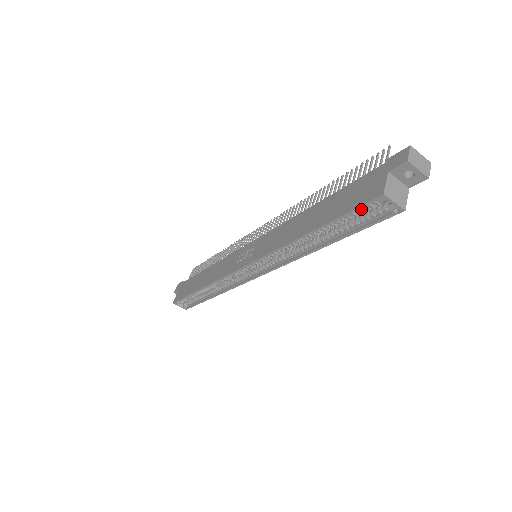
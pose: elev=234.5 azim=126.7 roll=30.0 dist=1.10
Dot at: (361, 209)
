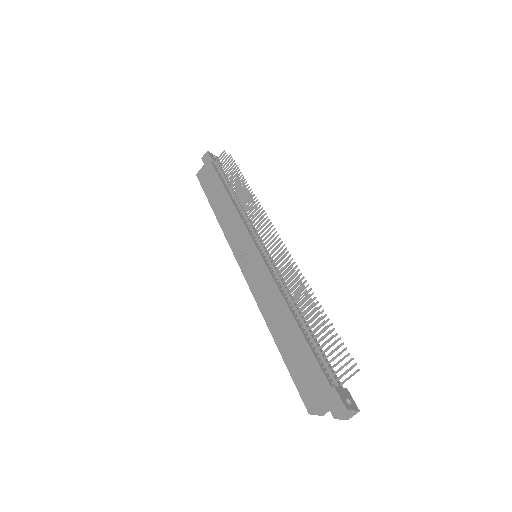
Dot at: (302, 385)
